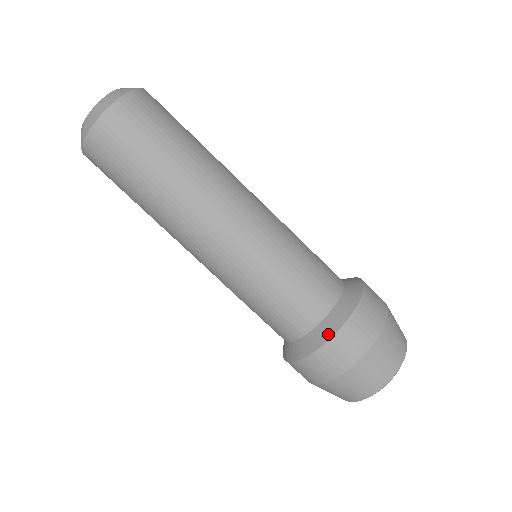
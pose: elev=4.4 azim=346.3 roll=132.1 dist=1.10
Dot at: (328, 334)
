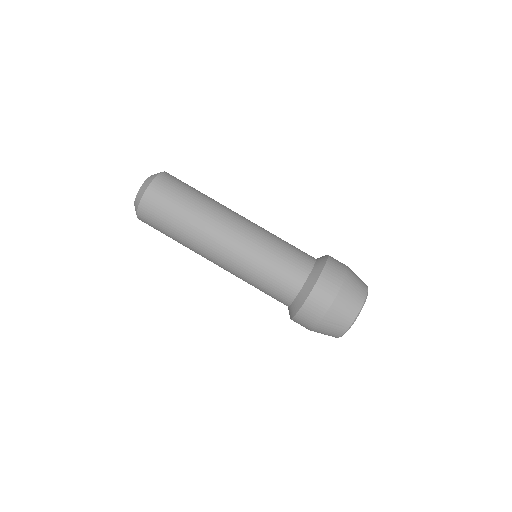
Dot at: (322, 266)
